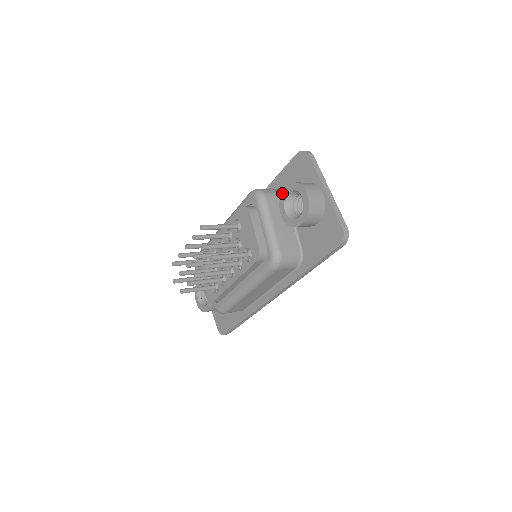
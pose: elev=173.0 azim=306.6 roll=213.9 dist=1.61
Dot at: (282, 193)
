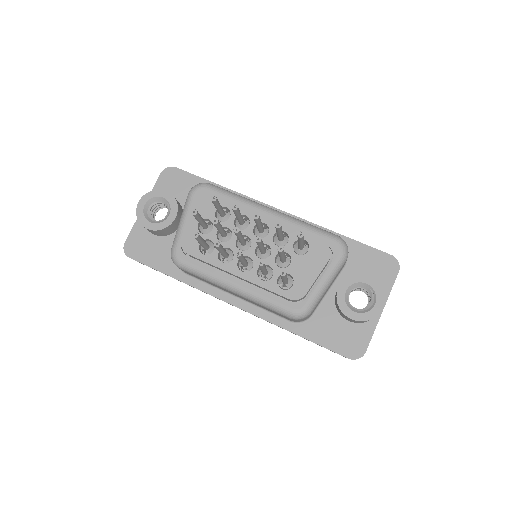
Dot at: (361, 275)
